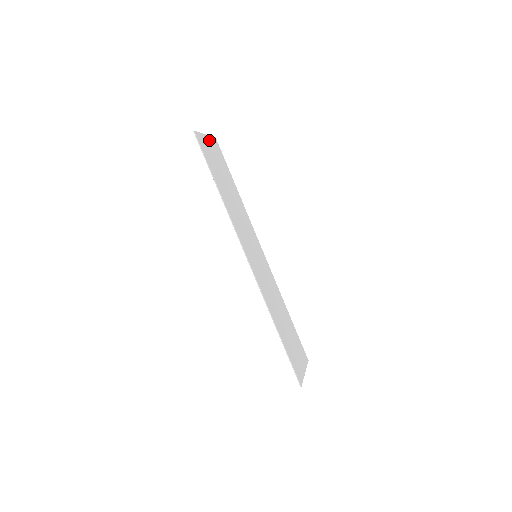
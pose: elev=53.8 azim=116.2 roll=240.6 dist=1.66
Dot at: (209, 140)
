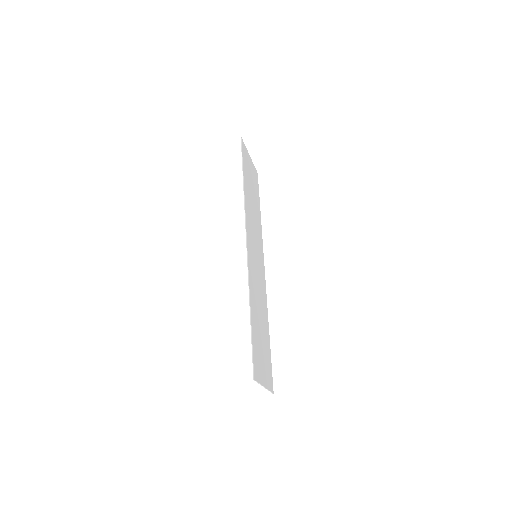
Dot at: (251, 162)
